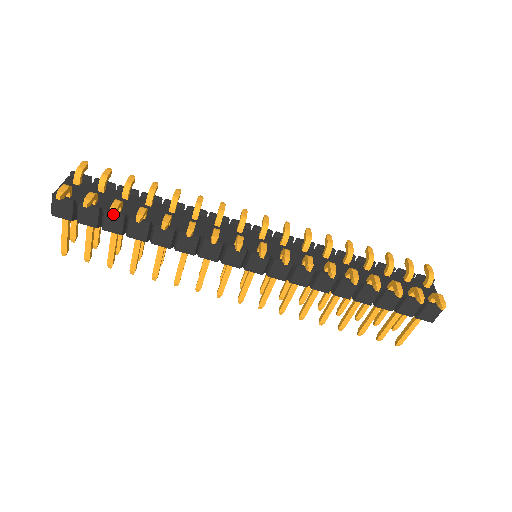
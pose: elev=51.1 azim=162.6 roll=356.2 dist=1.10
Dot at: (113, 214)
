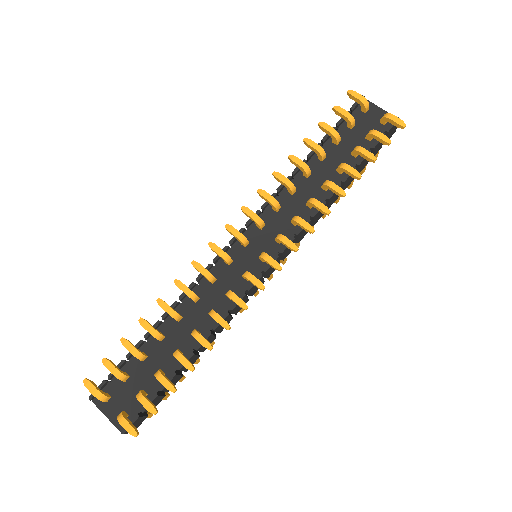
Dot at: (176, 390)
